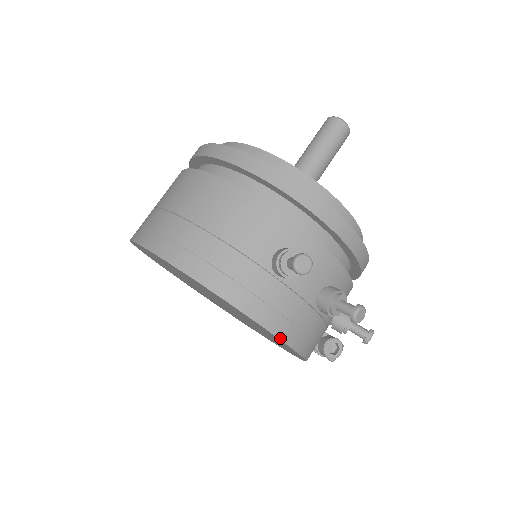
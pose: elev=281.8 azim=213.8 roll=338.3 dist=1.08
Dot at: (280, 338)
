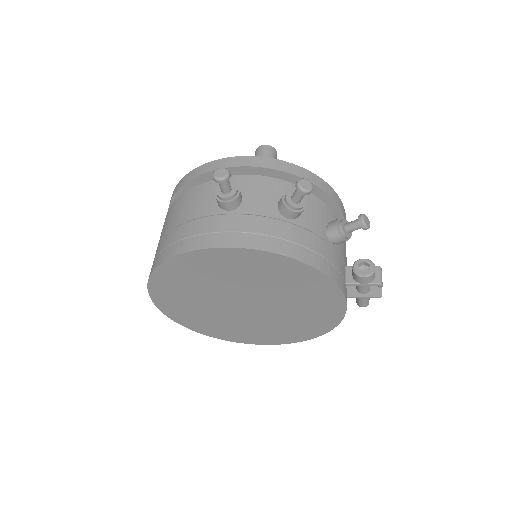
Dot at: (264, 250)
